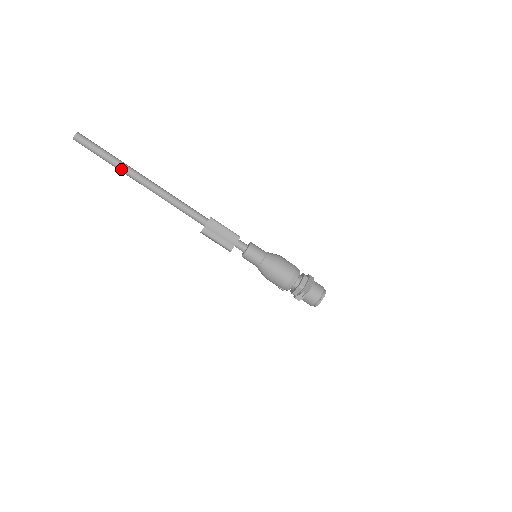
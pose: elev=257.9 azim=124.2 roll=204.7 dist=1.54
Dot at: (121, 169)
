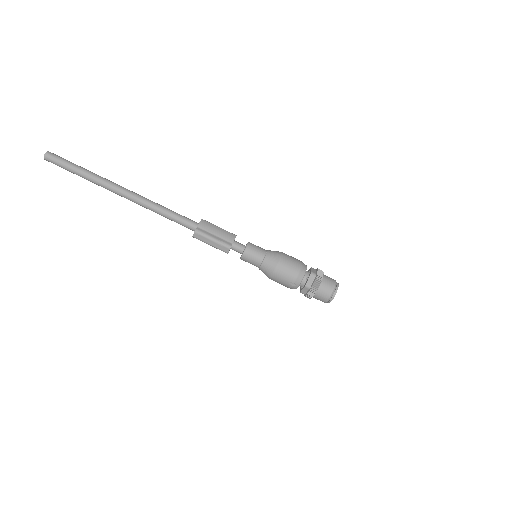
Dot at: (99, 180)
